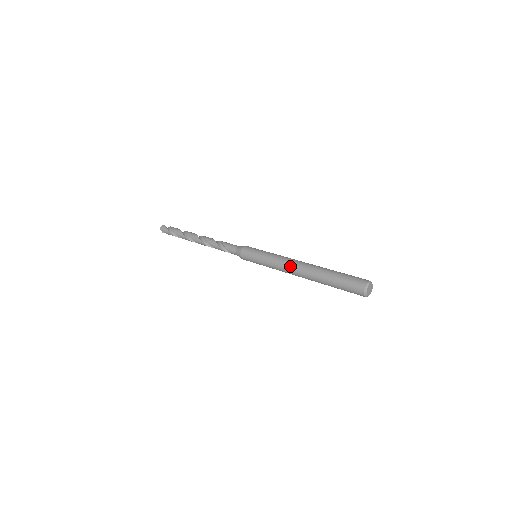
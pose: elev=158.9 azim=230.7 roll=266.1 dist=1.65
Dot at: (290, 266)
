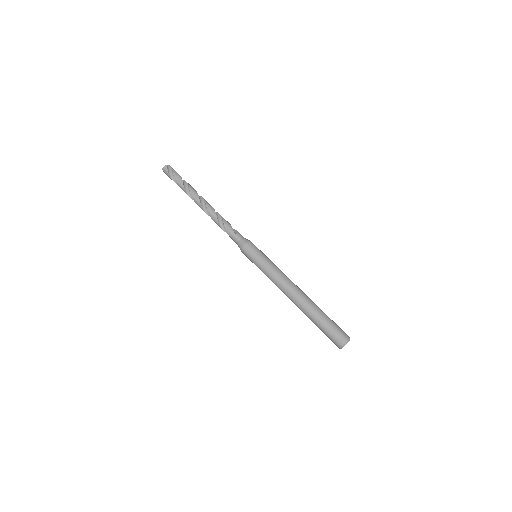
Dot at: (283, 292)
